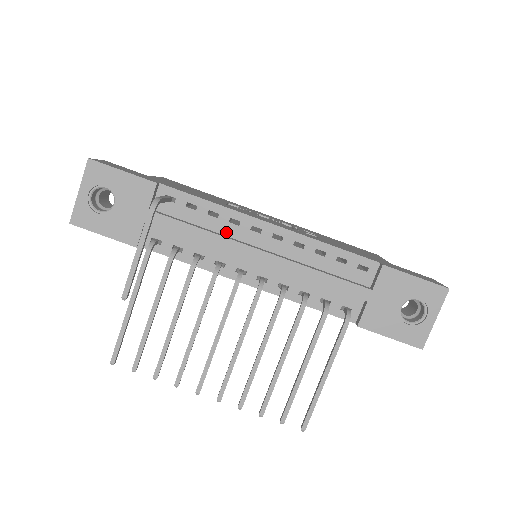
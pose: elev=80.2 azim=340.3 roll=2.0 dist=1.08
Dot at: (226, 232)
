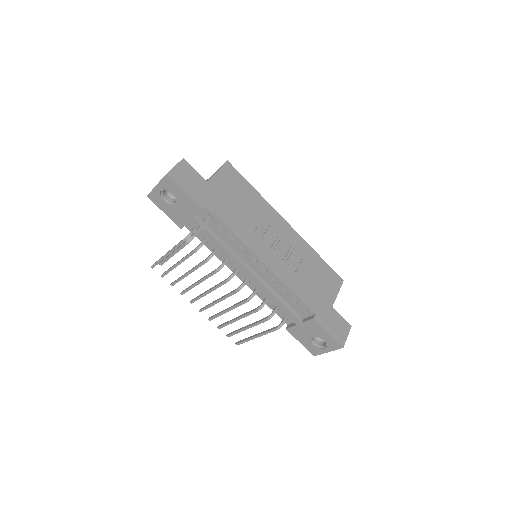
Dot at: (236, 250)
